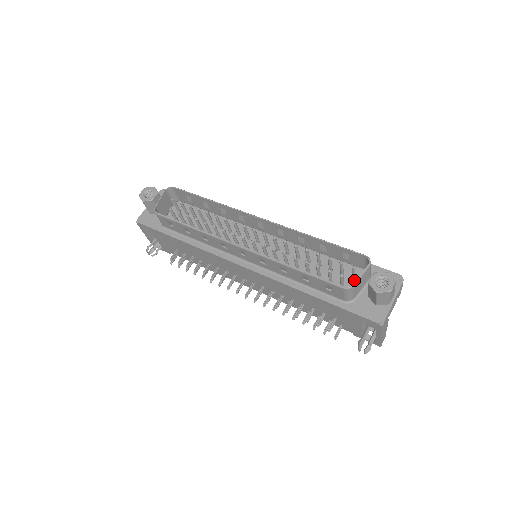
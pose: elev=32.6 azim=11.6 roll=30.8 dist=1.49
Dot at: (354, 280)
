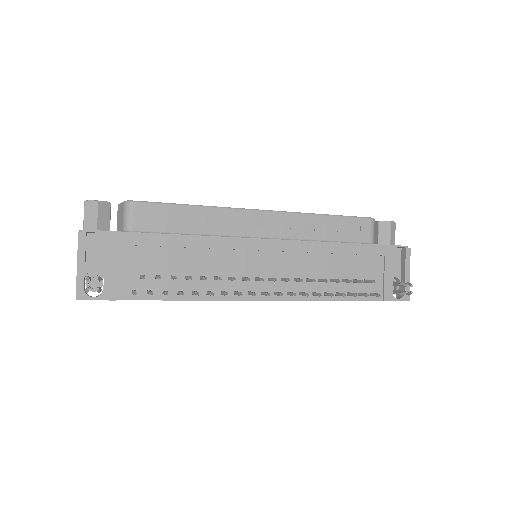
Dot at: occluded
